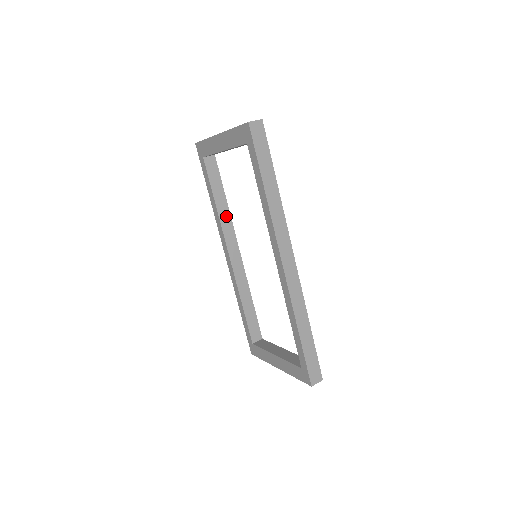
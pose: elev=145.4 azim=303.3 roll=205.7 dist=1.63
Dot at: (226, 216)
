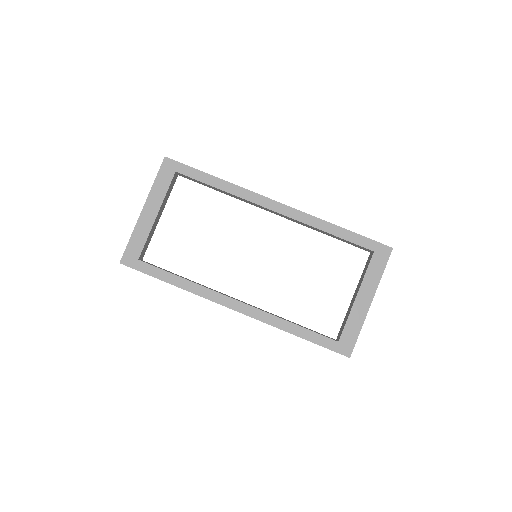
Dot at: occluded
